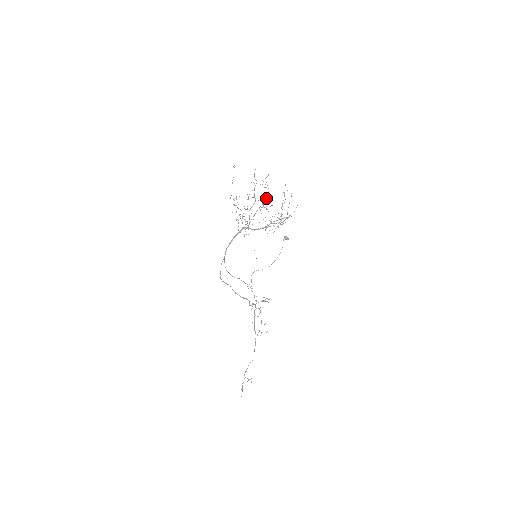
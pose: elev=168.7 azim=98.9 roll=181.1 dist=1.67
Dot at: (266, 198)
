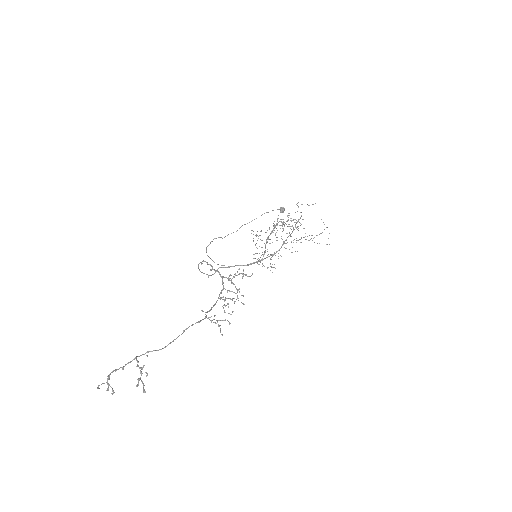
Dot at: occluded
